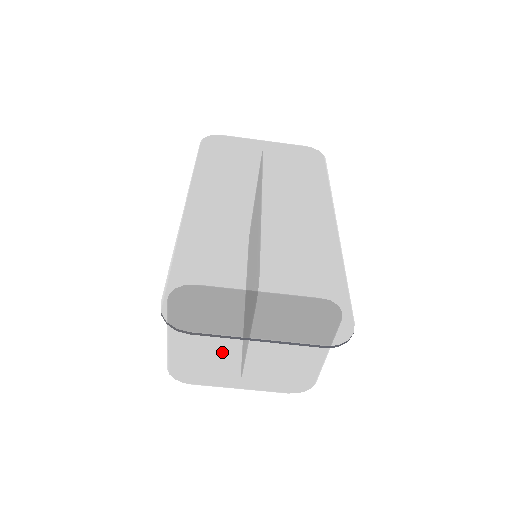
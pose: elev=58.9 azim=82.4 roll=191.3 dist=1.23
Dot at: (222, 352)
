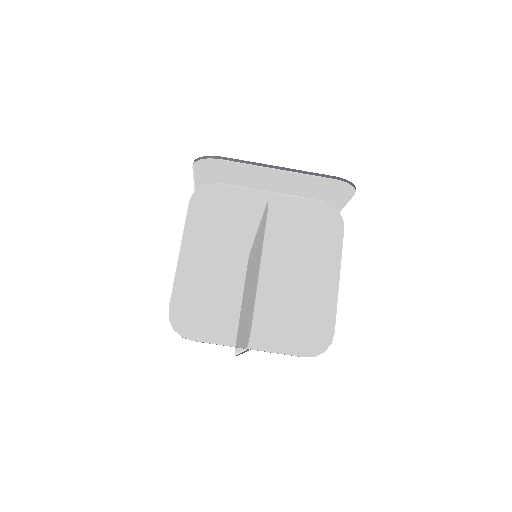
Dot at: (233, 277)
